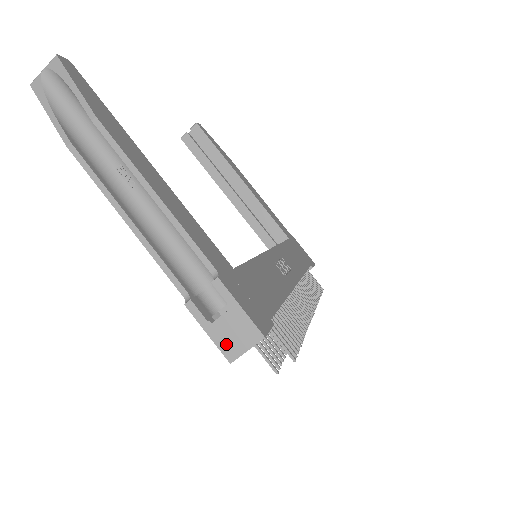
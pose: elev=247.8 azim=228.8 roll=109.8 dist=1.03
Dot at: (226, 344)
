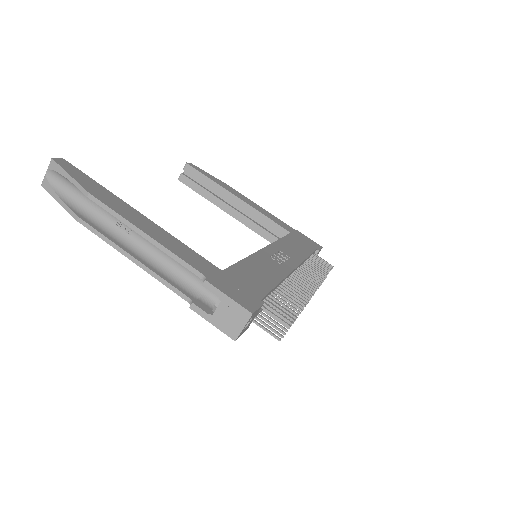
Dot at: (227, 328)
